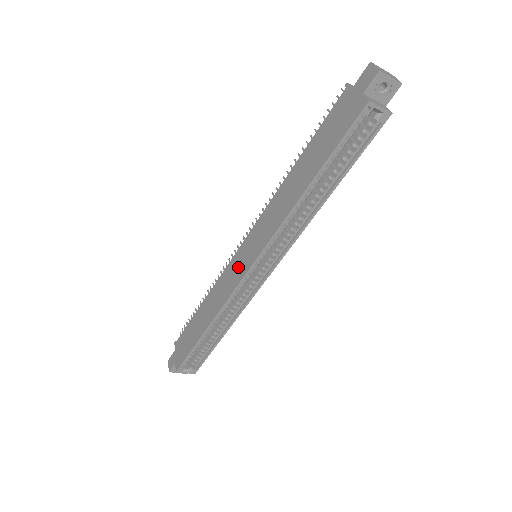
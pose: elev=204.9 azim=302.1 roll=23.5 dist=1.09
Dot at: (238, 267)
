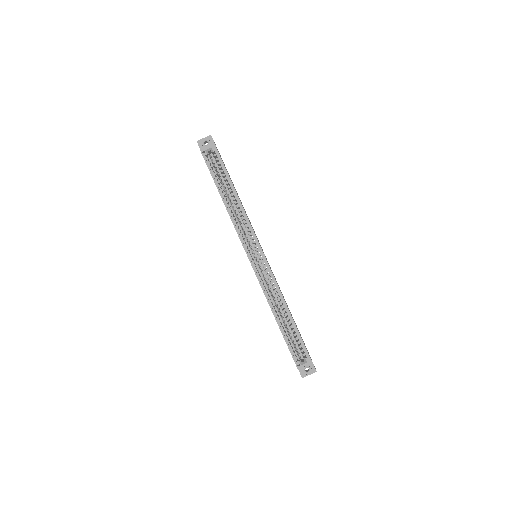
Dot at: occluded
